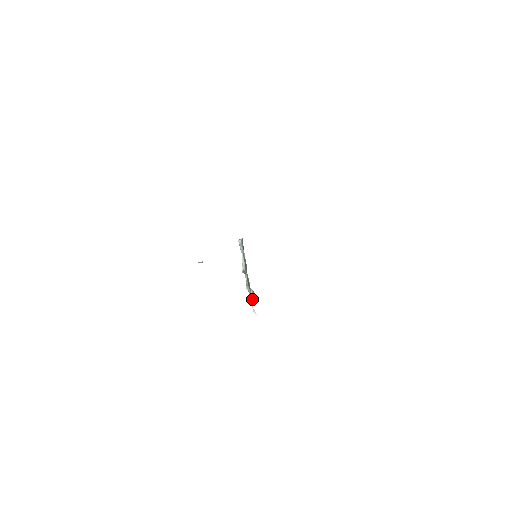
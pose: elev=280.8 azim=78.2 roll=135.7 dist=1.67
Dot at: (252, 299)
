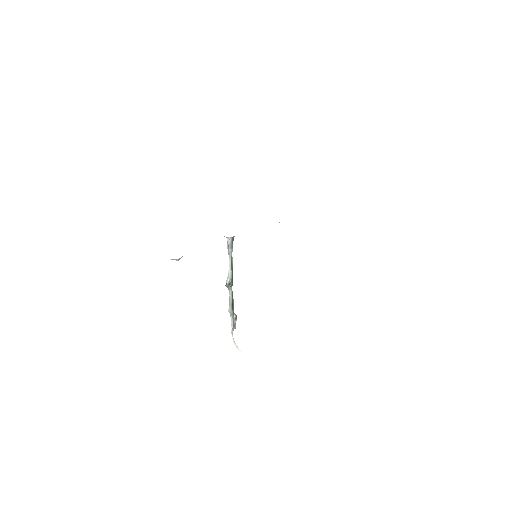
Dot at: (234, 327)
